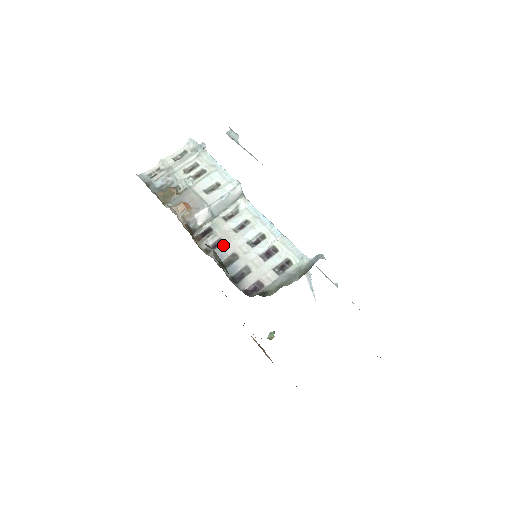
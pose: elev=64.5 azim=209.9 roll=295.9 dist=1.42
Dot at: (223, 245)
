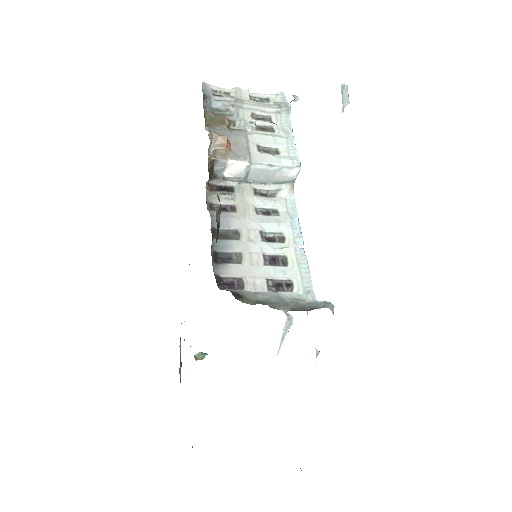
Dot at: (233, 214)
